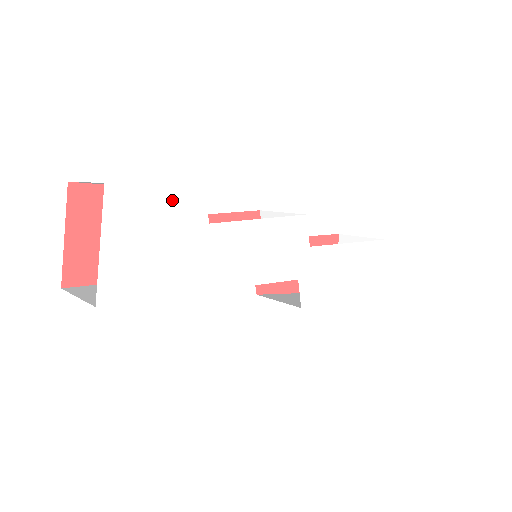
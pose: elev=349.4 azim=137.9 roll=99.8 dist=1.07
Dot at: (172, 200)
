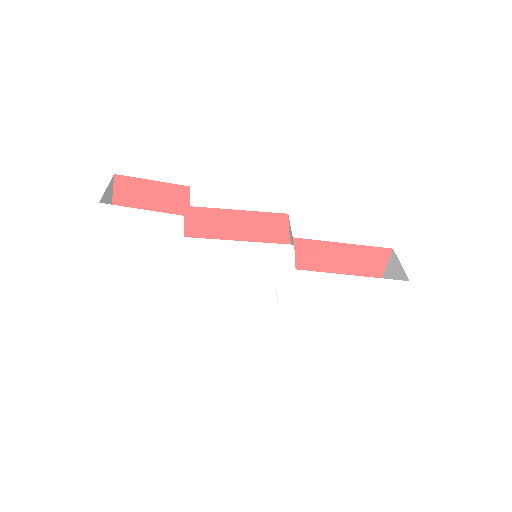
Dot at: (152, 218)
